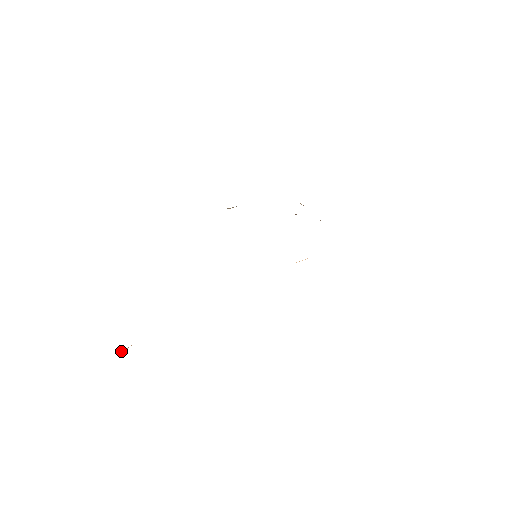
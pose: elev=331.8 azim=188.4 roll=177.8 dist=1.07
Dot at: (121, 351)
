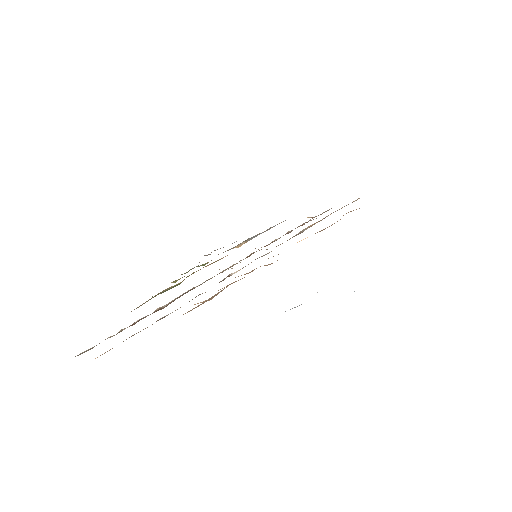
Dot at: (102, 354)
